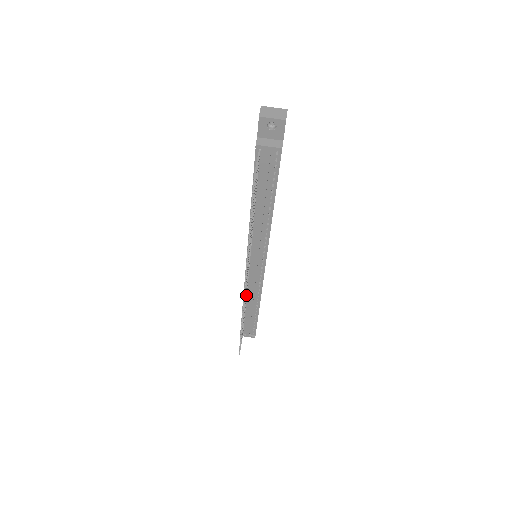
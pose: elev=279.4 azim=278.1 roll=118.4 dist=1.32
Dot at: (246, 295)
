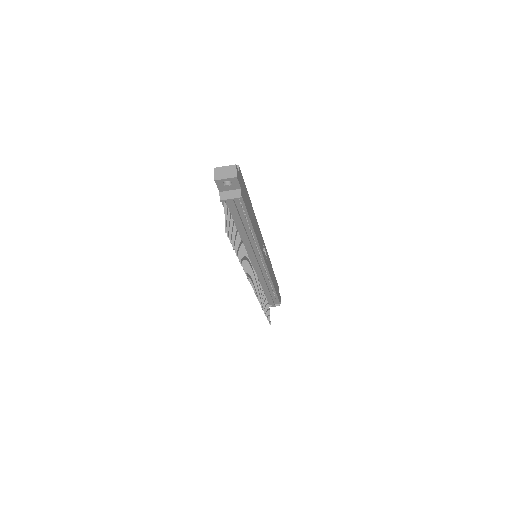
Dot at: (259, 284)
